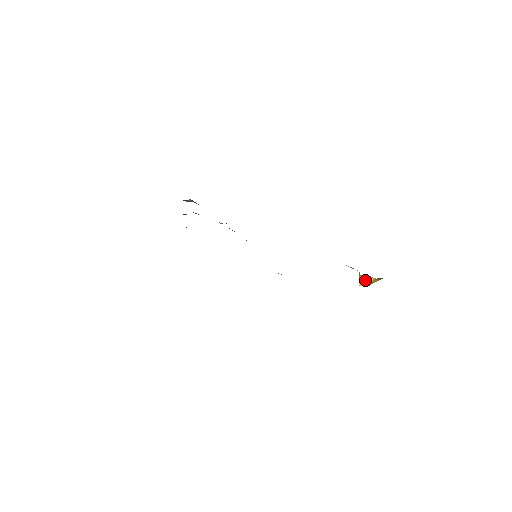
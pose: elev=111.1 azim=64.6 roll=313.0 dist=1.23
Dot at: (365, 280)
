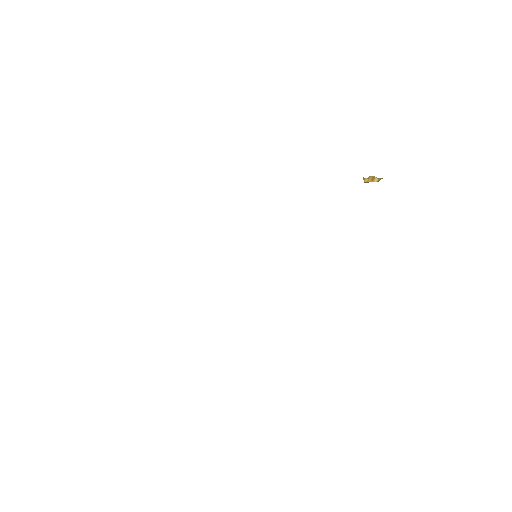
Dot at: (370, 180)
